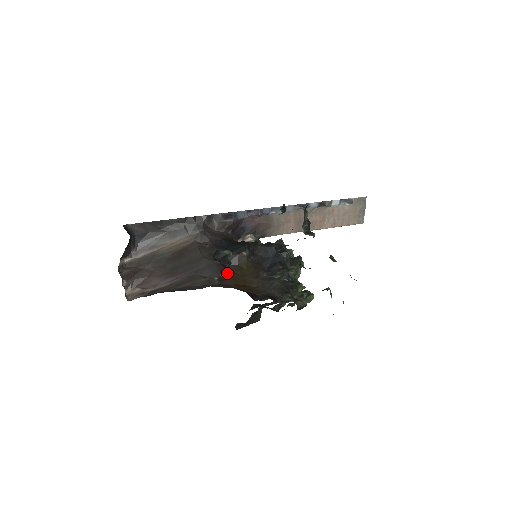
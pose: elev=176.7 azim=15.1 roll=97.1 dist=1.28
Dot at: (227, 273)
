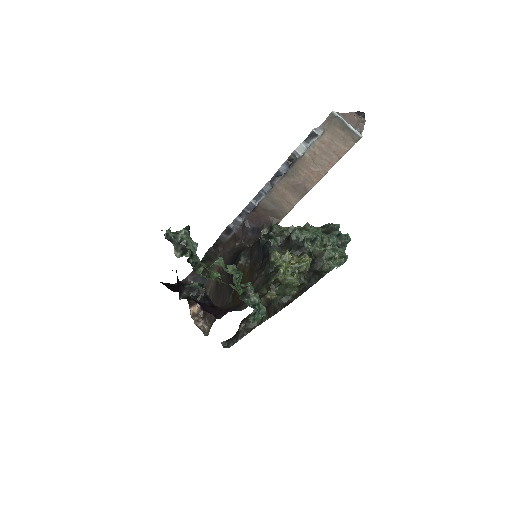
Dot at: occluded
